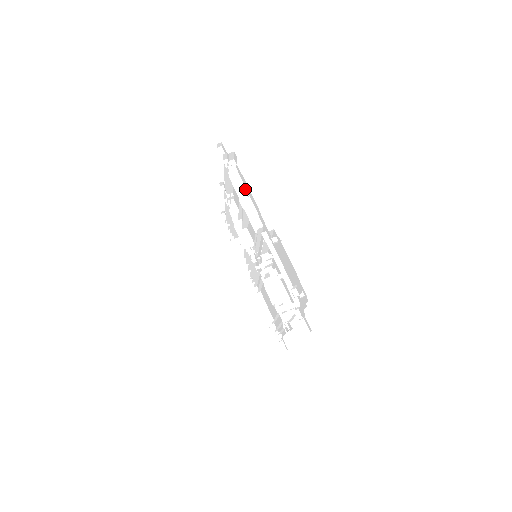
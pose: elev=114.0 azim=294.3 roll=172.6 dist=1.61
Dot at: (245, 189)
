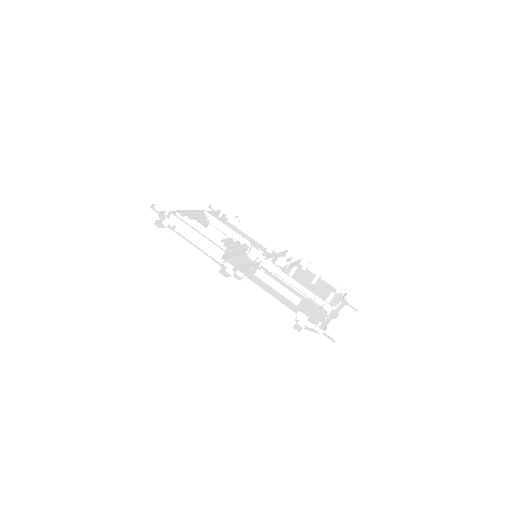
Dot at: occluded
